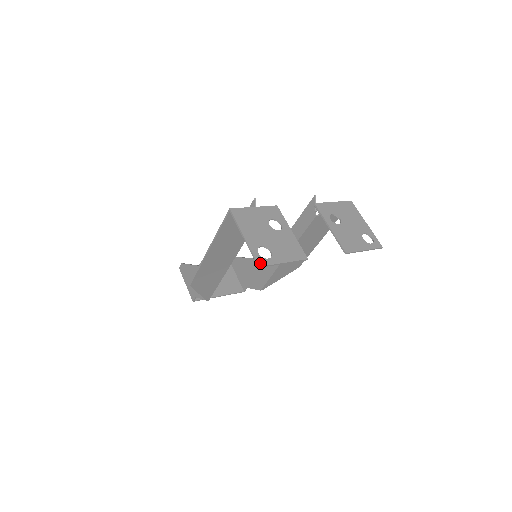
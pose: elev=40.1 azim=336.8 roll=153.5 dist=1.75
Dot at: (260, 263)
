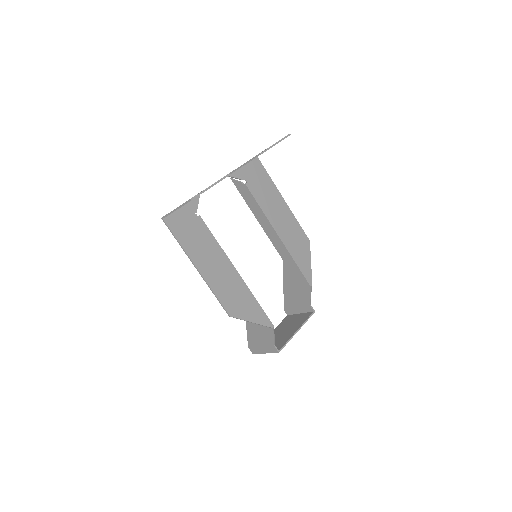
Dot at: (191, 199)
